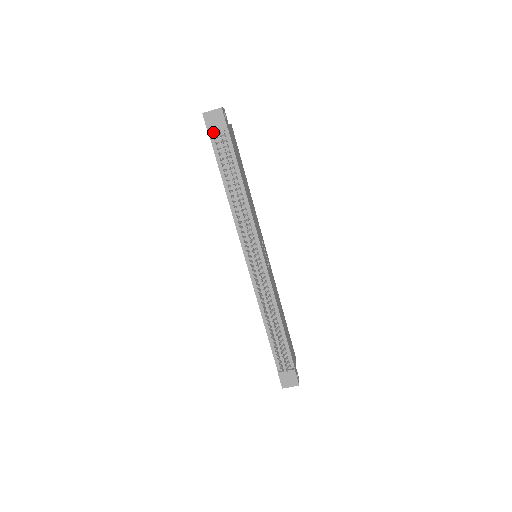
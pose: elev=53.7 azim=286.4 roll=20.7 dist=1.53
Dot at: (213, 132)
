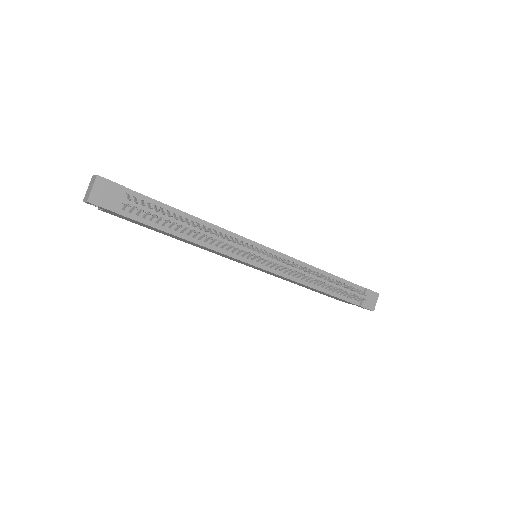
Dot at: (117, 206)
